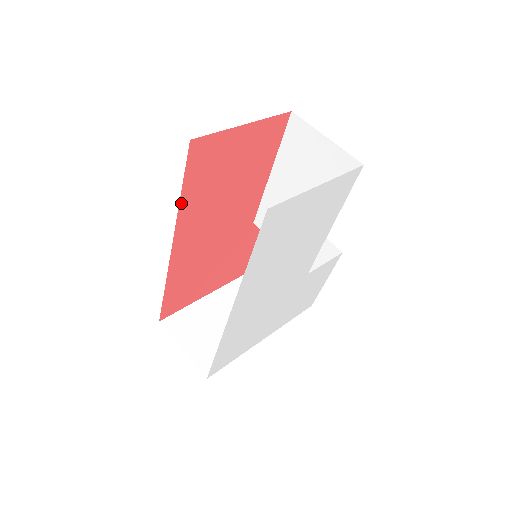
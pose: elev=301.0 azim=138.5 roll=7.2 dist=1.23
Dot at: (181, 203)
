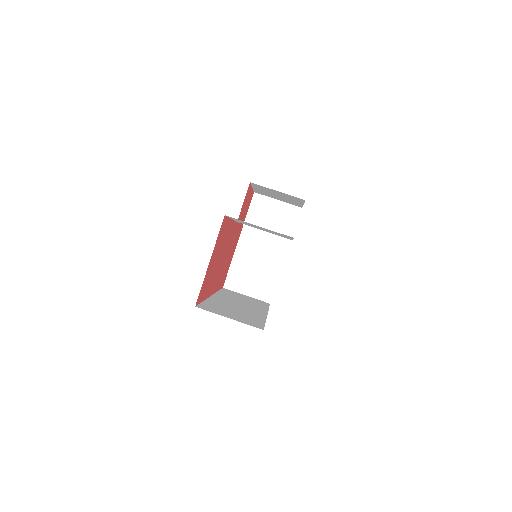
Dot at: (205, 298)
